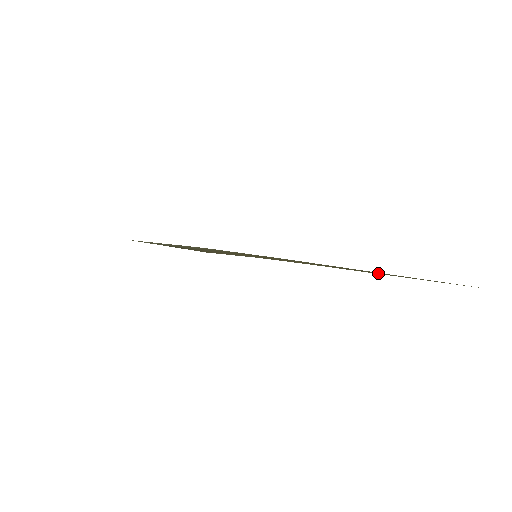
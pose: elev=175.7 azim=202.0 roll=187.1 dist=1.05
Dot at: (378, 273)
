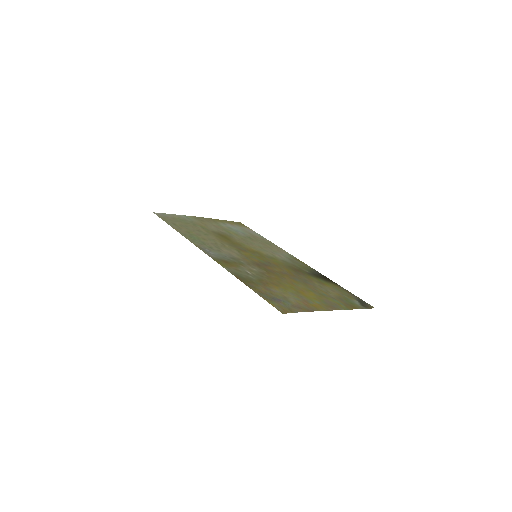
Dot at: (333, 299)
